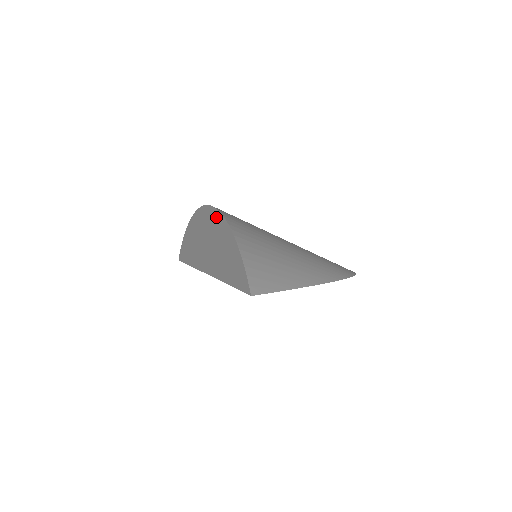
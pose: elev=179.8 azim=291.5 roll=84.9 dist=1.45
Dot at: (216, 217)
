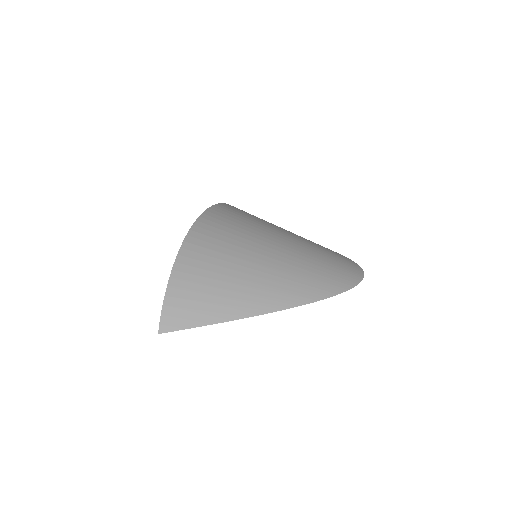
Dot at: occluded
